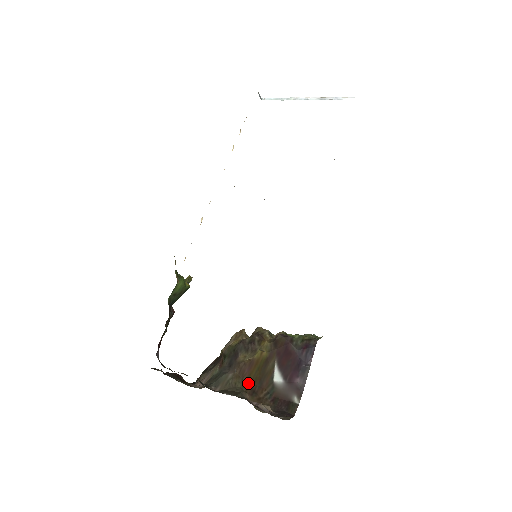
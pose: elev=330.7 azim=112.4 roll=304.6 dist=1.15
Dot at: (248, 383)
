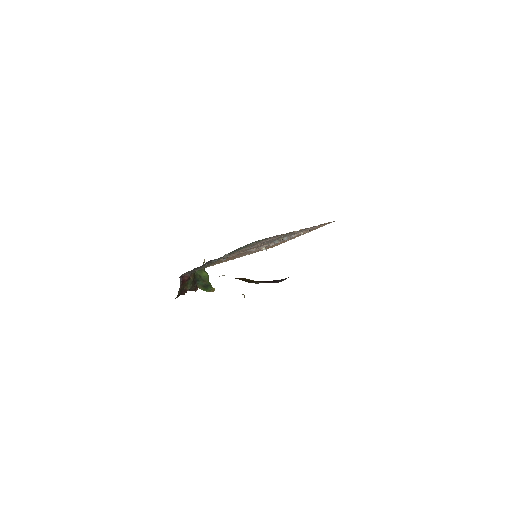
Dot at: occluded
